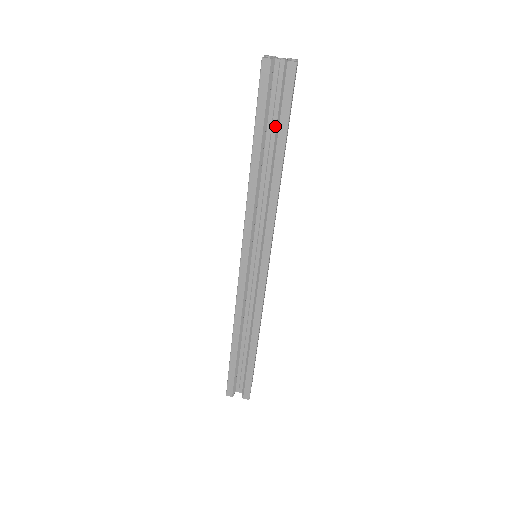
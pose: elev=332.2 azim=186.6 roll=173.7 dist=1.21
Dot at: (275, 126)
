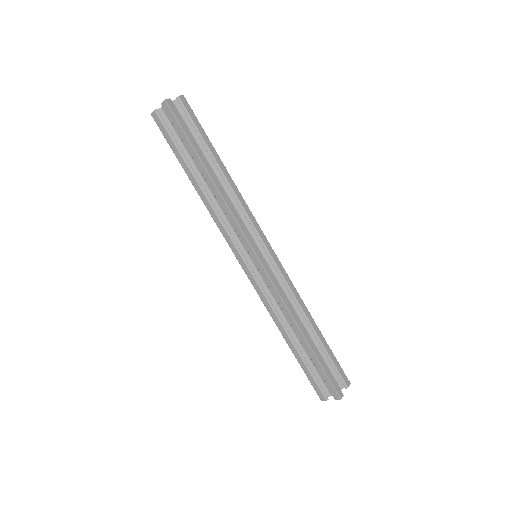
Dot at: occluded
